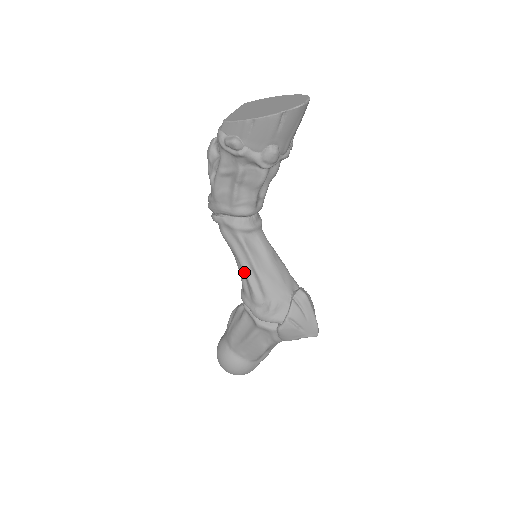
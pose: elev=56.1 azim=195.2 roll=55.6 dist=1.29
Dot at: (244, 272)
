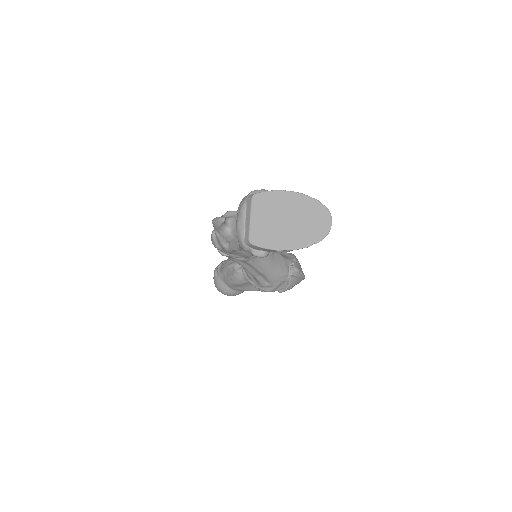
Dot at: occluded
